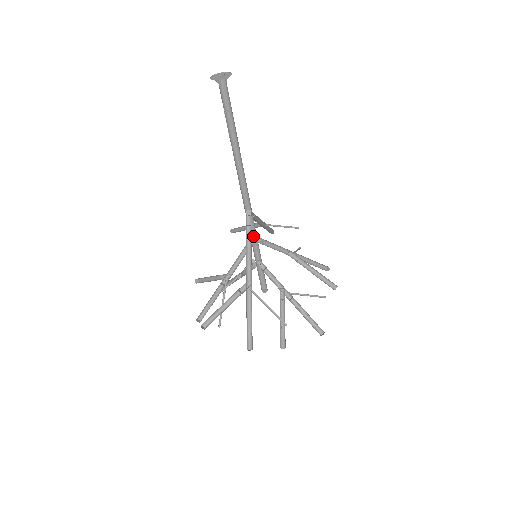
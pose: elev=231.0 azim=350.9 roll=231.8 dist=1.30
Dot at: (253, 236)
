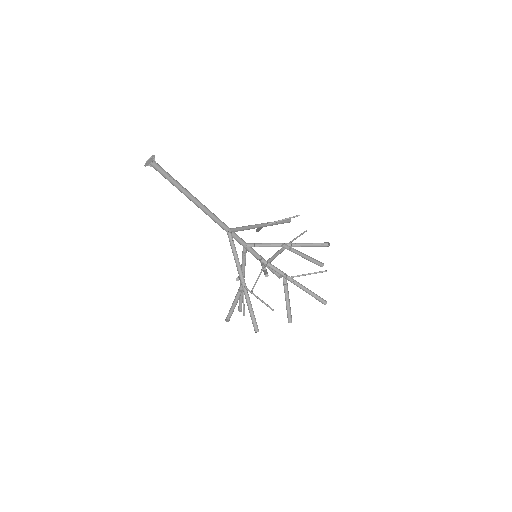
Dot at: (245, 243)
